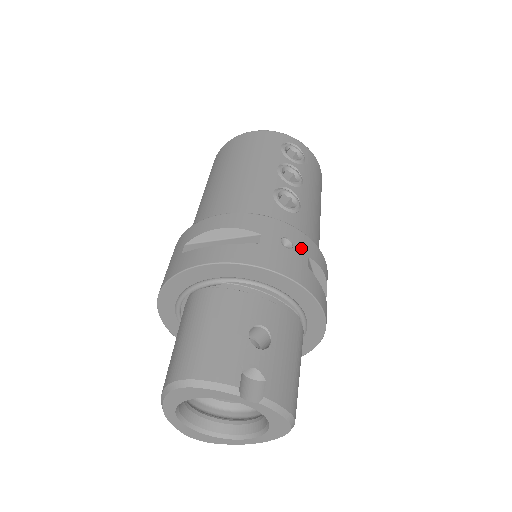
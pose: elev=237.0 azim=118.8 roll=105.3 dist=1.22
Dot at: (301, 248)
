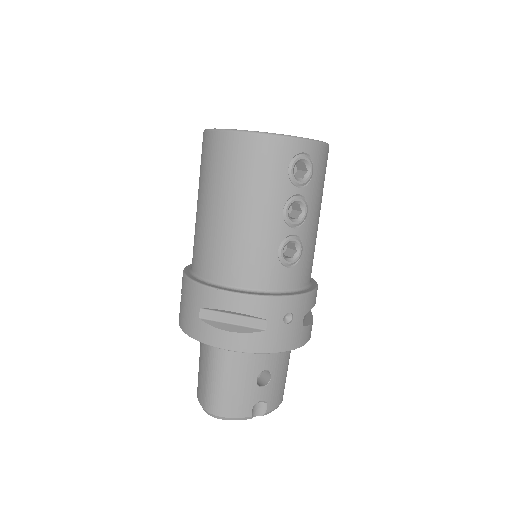
Dot at: (299, 314)
